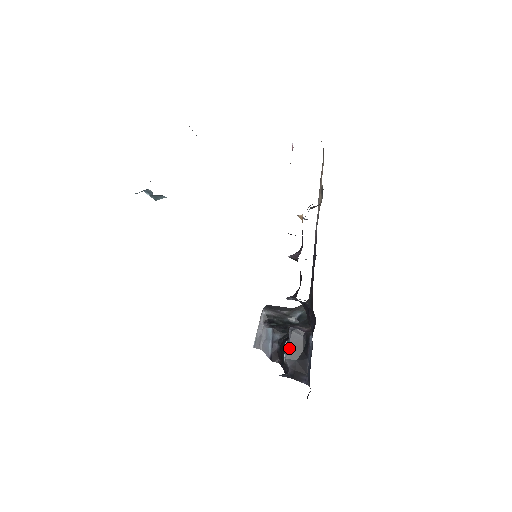
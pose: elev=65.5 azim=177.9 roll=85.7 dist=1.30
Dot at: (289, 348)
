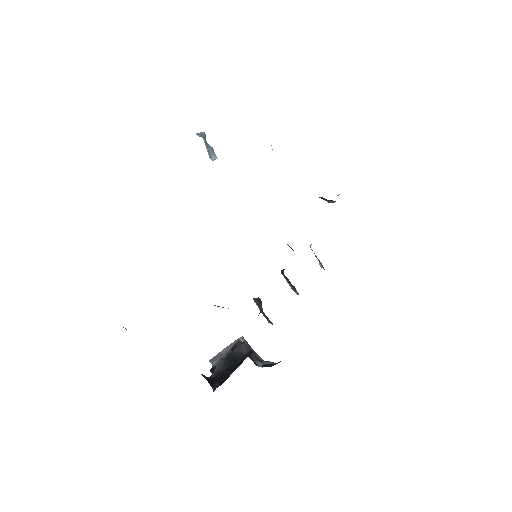
Dot at: (228, 356)
